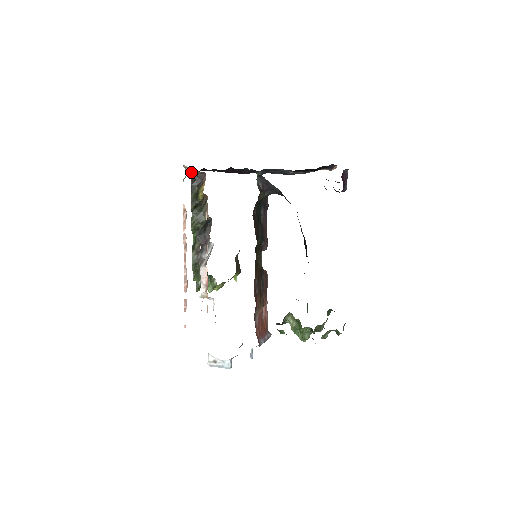
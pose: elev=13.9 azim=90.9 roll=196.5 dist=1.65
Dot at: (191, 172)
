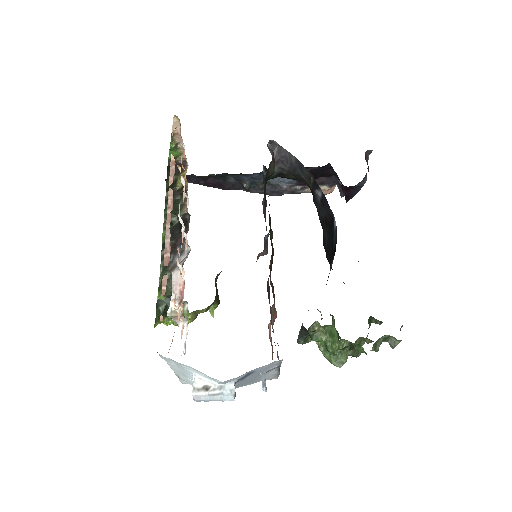
Dot at: (175, 143)
